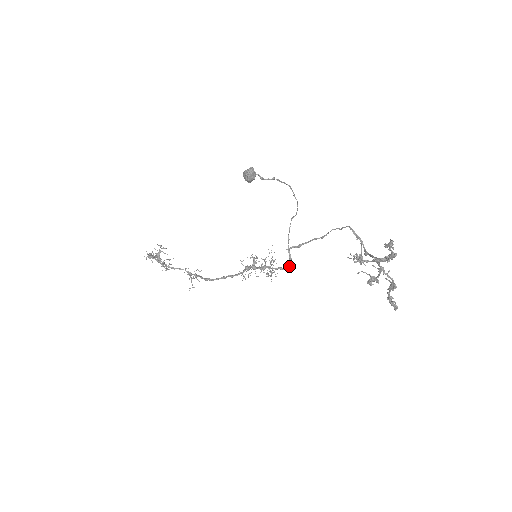
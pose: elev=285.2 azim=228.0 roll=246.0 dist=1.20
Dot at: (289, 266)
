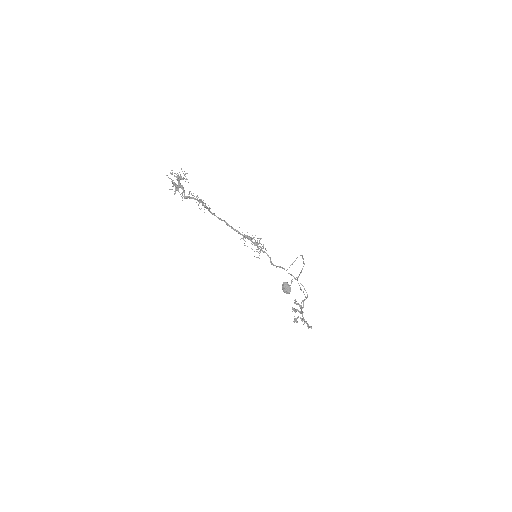
Dot at: occluded
